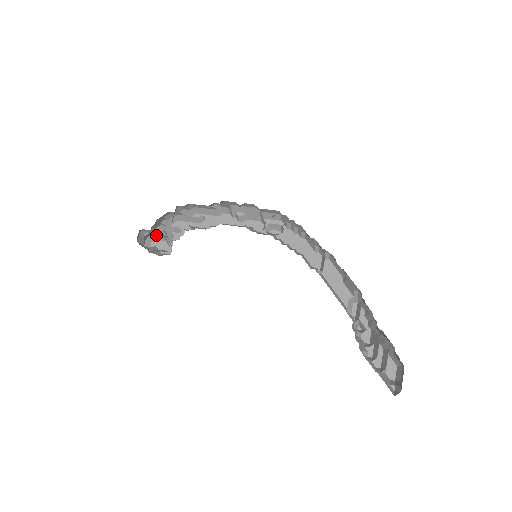
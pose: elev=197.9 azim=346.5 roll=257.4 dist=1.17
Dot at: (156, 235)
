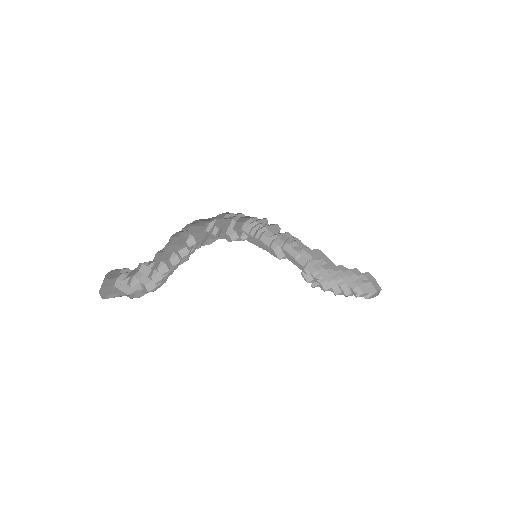
Dot at: (107, 279)
